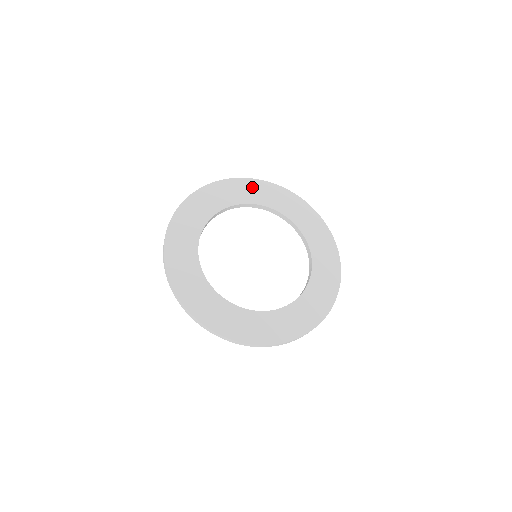
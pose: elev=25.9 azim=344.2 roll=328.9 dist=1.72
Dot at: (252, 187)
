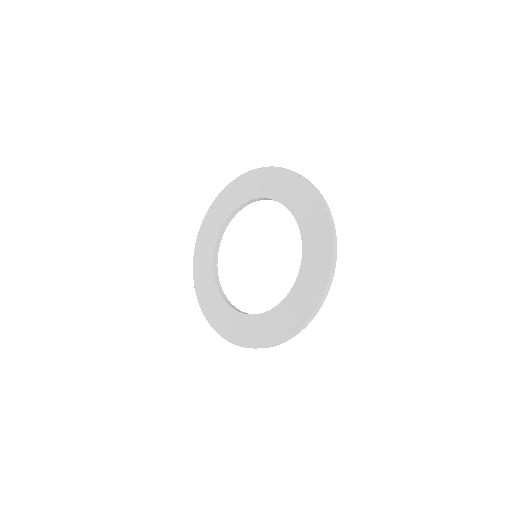
Dot at: (282, 180)
